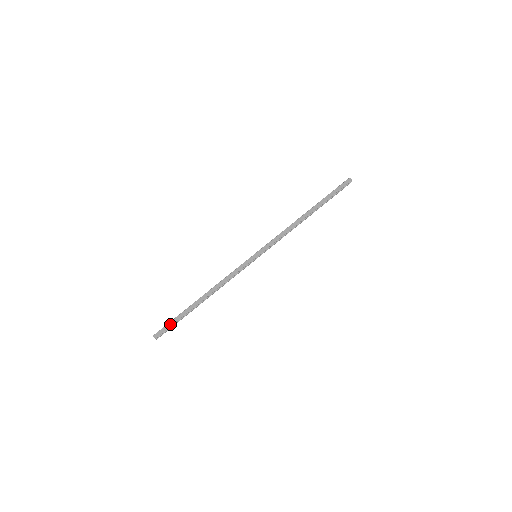
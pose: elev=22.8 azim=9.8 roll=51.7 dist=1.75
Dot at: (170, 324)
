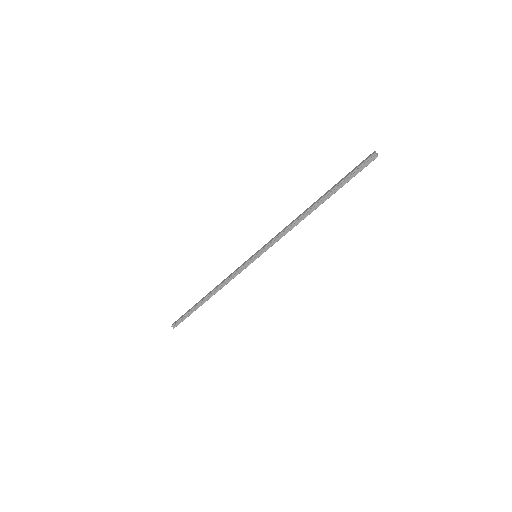
Dot at: (183, 315)
